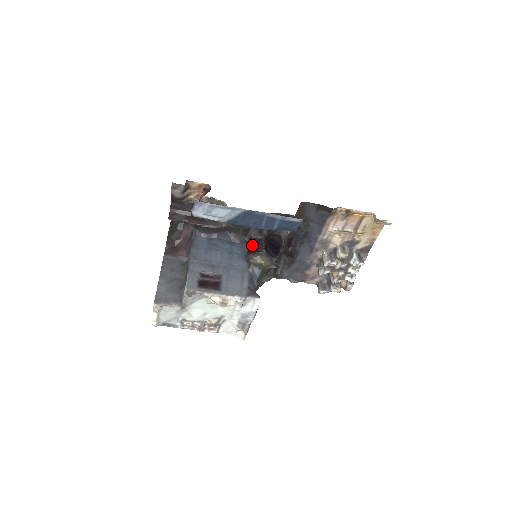
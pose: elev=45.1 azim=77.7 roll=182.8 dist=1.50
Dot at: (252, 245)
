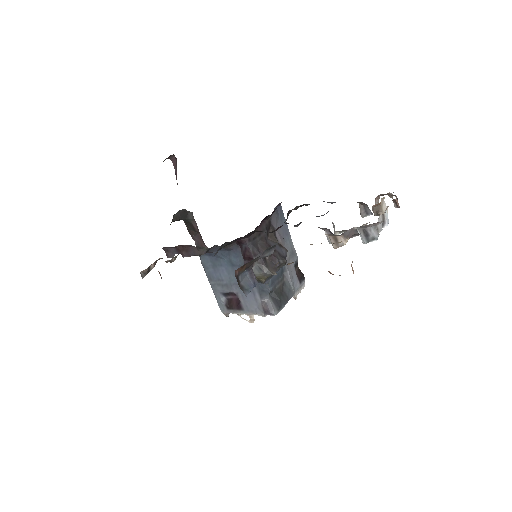
Dot at: occluded
